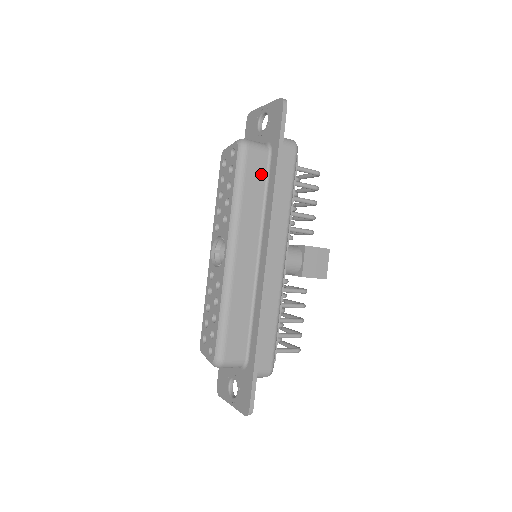
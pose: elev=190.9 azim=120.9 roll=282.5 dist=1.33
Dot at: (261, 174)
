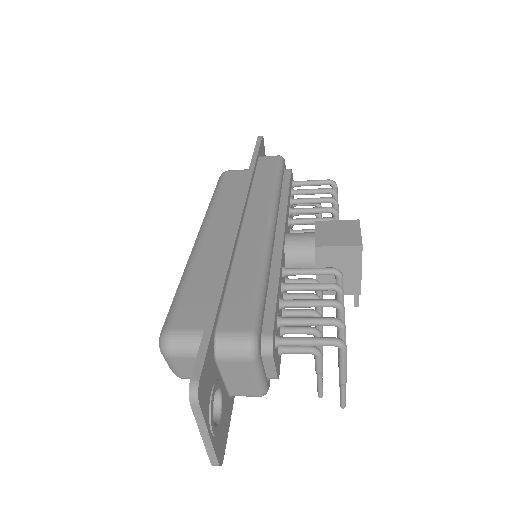
Dot at: (242, 181)
